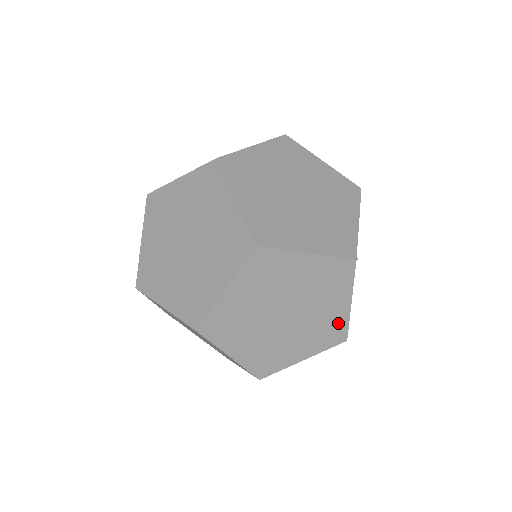
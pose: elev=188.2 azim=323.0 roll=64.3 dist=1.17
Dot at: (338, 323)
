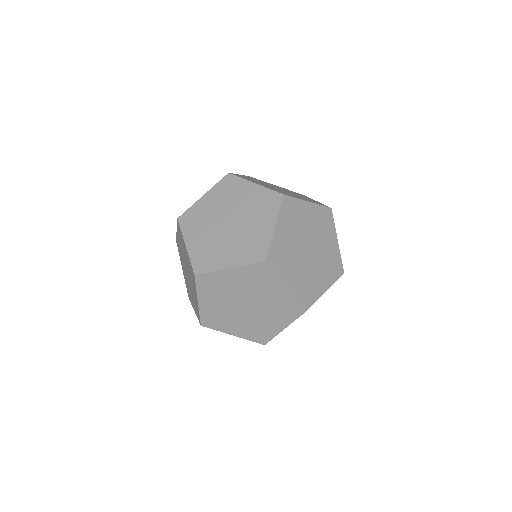
Dot at: occluded
